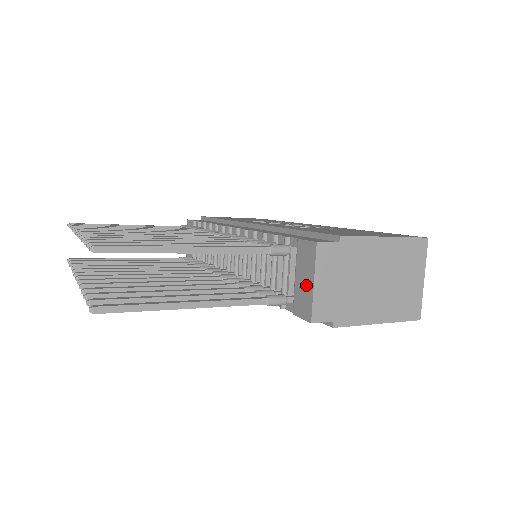
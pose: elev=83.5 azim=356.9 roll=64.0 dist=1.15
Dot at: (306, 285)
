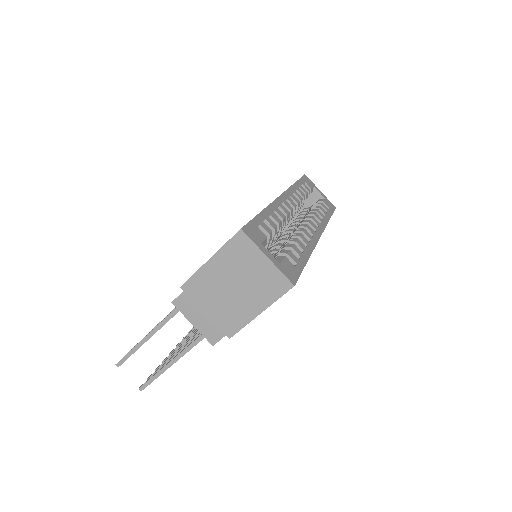
Dot at: occluded
